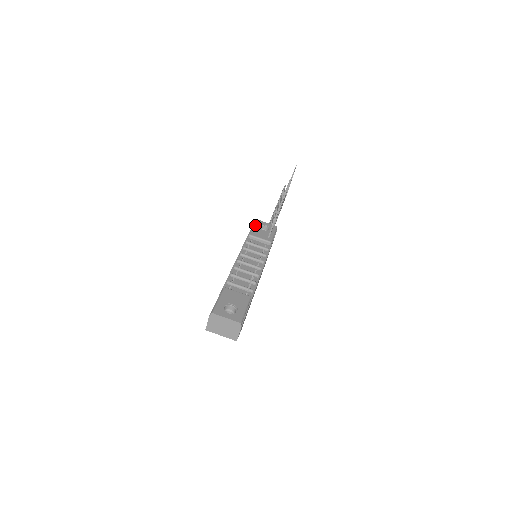
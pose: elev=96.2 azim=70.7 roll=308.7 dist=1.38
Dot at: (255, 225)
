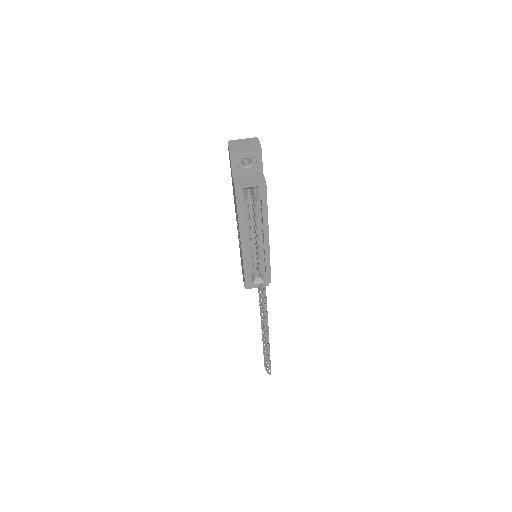
Dot at: occluded
